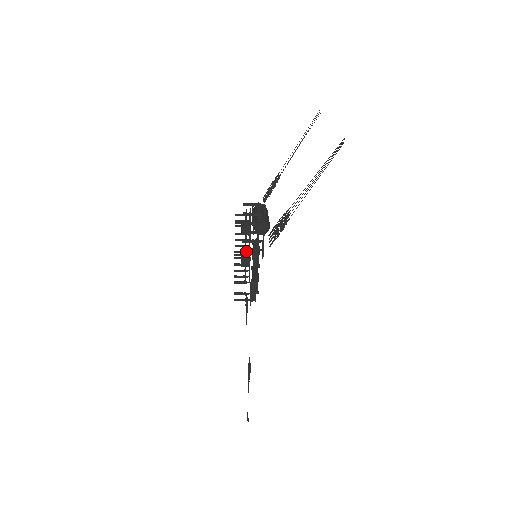
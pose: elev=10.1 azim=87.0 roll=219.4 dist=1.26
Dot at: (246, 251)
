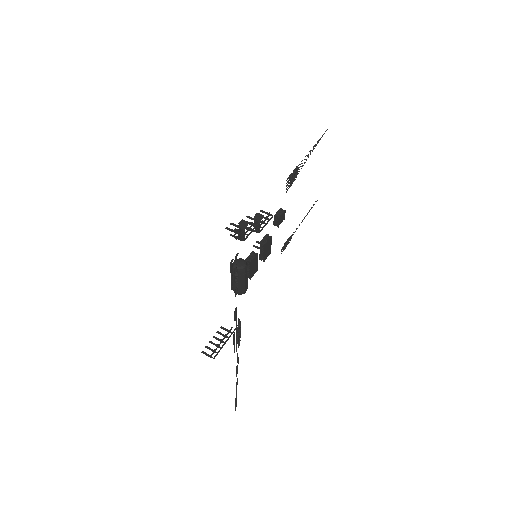
Dot at: (256, 221)
